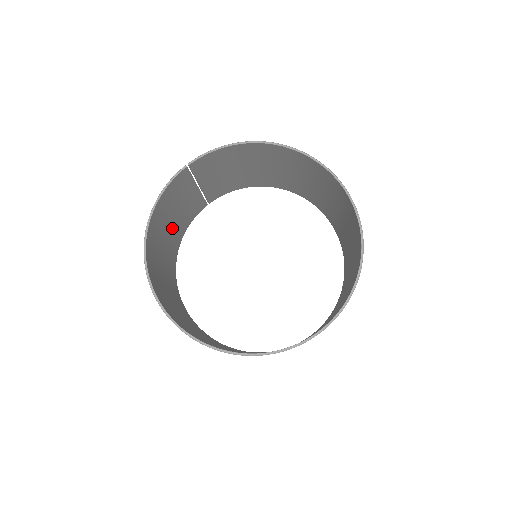
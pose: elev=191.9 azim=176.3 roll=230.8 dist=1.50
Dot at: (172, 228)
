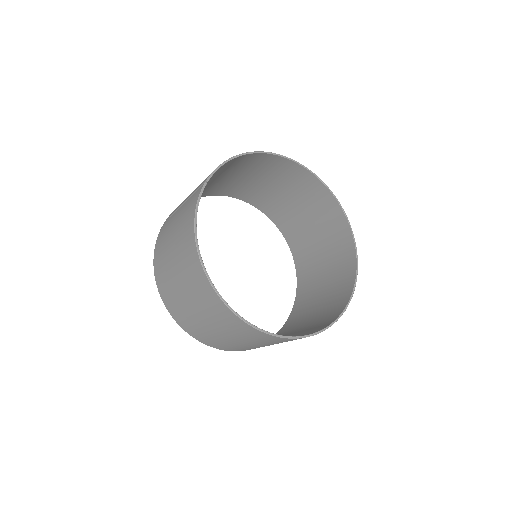
Dot at: occluded
